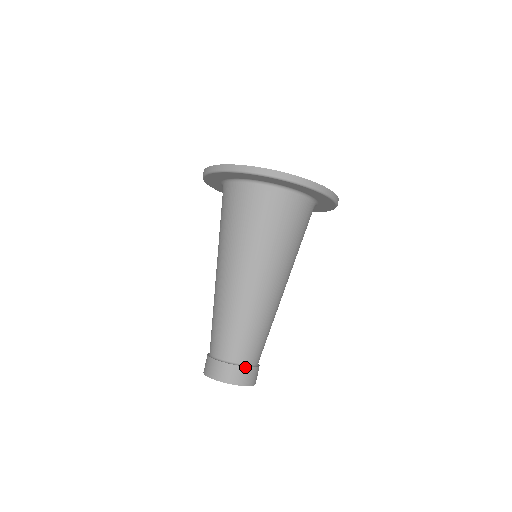
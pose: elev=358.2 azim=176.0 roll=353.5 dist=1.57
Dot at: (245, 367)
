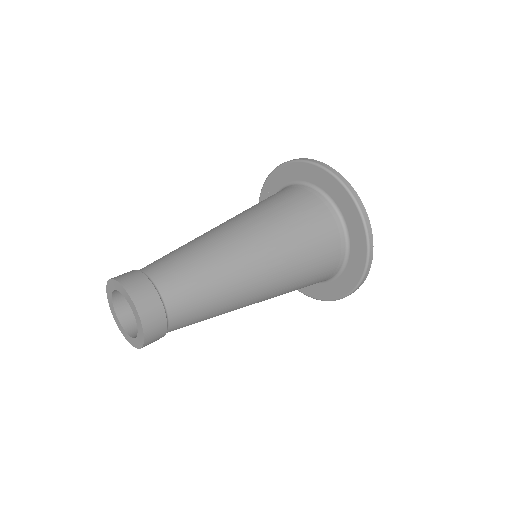
Dot at: (166, 320)
